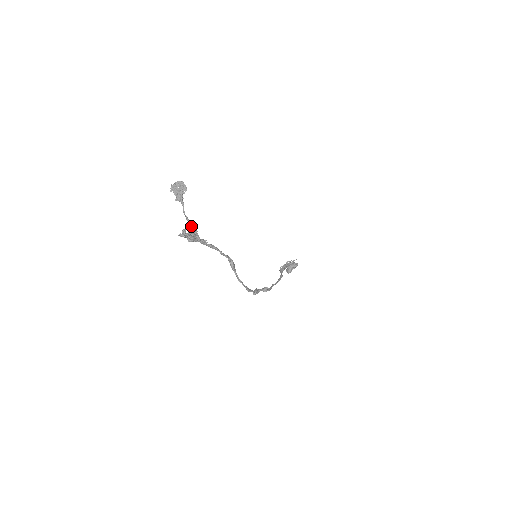
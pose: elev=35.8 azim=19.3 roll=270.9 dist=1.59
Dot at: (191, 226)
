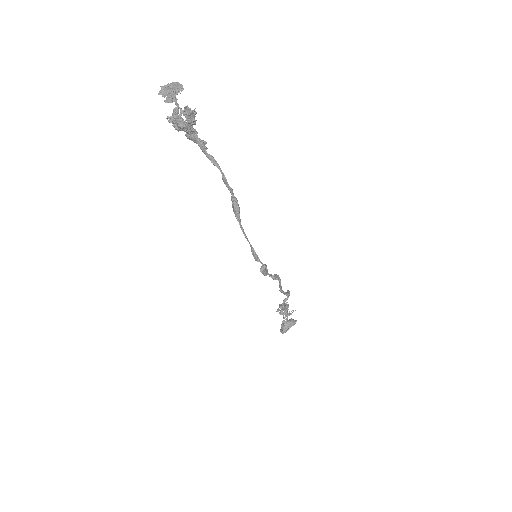
Dot at: occluded
